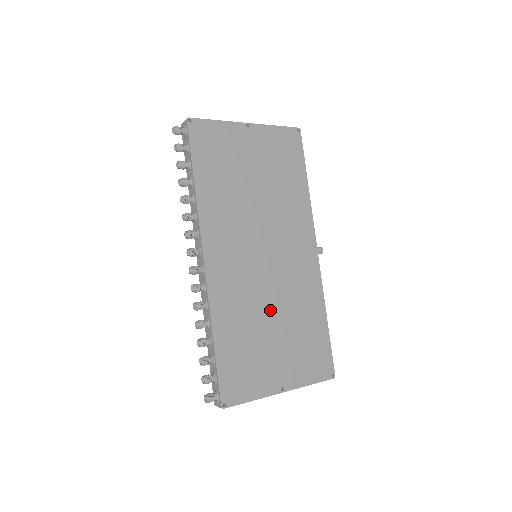
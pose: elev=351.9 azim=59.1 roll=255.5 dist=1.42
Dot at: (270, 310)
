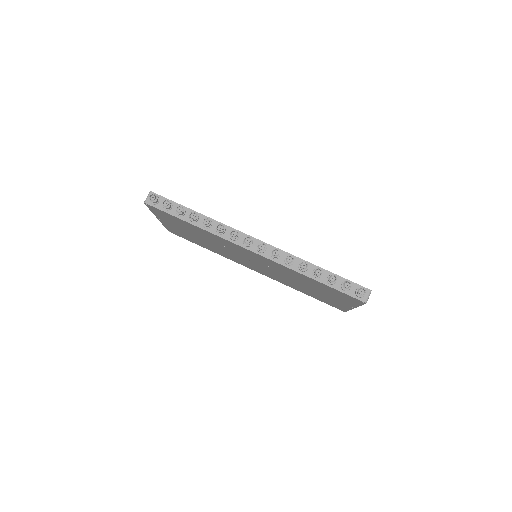
Dot at: occluded
